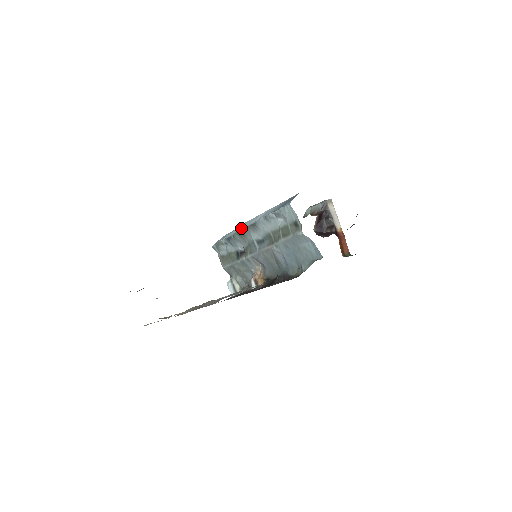
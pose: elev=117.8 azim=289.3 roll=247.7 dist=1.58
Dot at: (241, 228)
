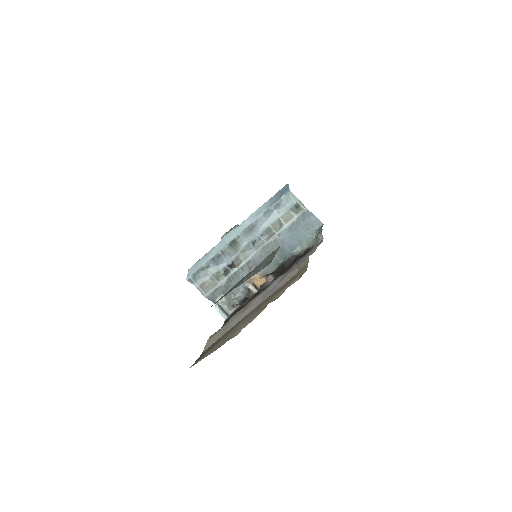
Dot at: (229, 239)
